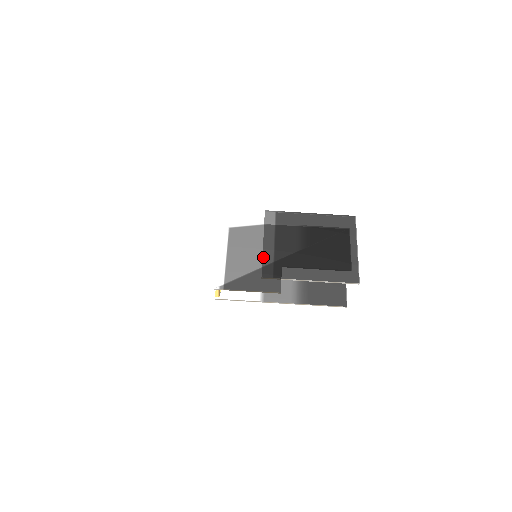
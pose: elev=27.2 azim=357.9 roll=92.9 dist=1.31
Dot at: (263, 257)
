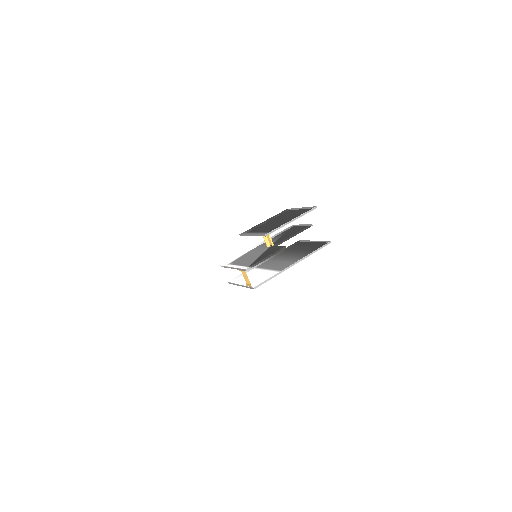
Dot at: occluded
